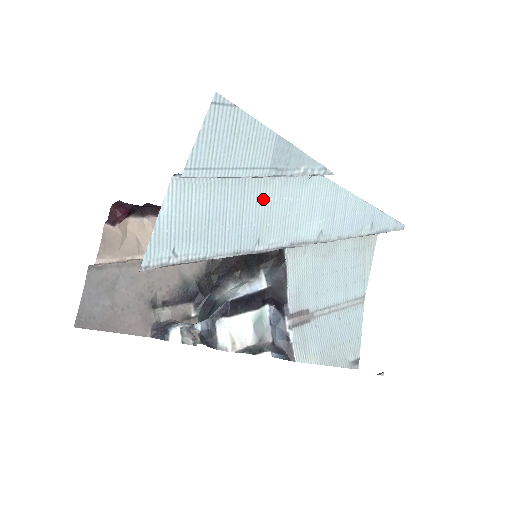
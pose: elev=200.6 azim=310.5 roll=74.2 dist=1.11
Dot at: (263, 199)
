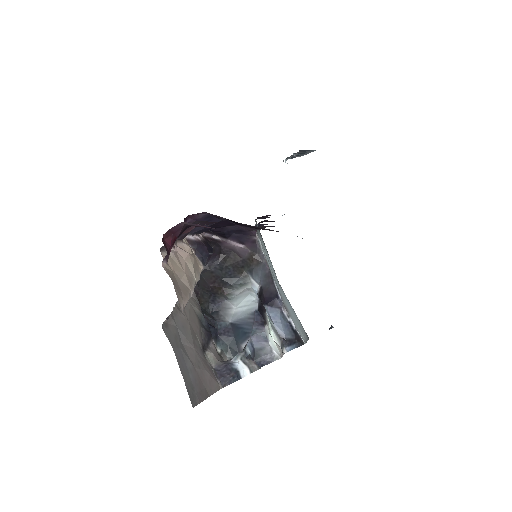
Dot at: occluded
